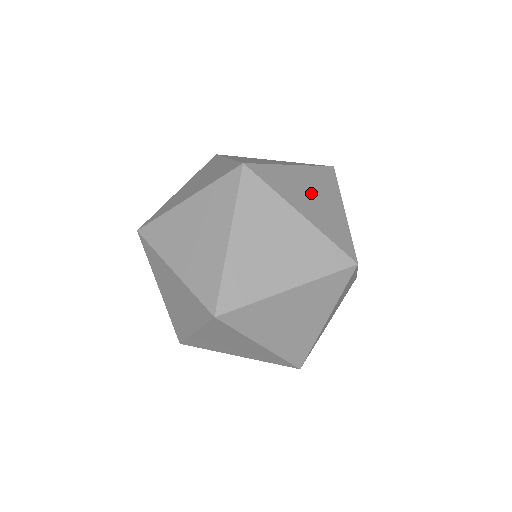
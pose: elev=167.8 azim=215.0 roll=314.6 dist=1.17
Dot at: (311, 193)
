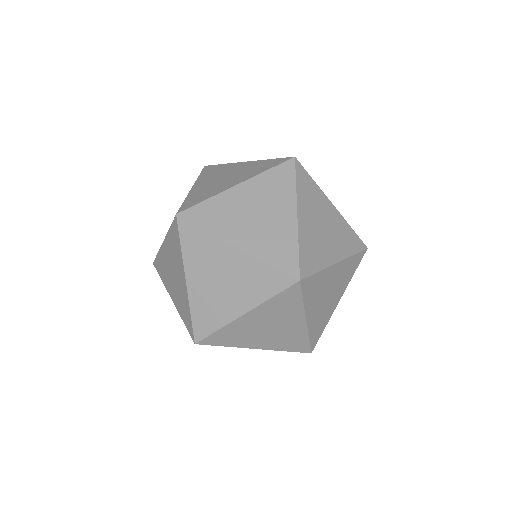
Dot at: (324, 224)
